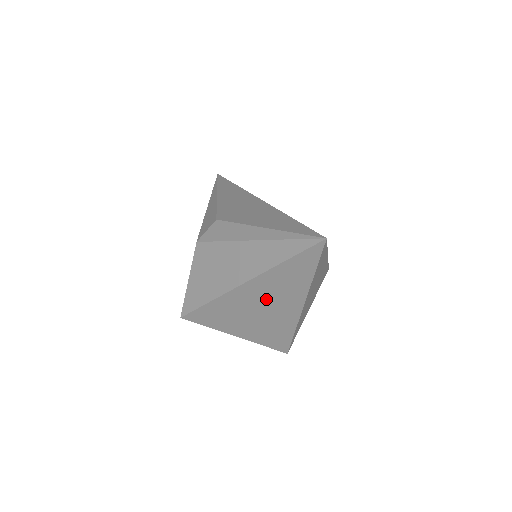
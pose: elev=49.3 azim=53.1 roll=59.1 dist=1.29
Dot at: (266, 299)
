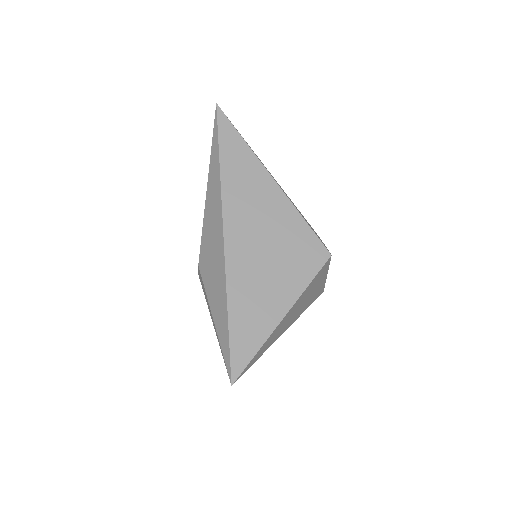
Dot at: occluded
